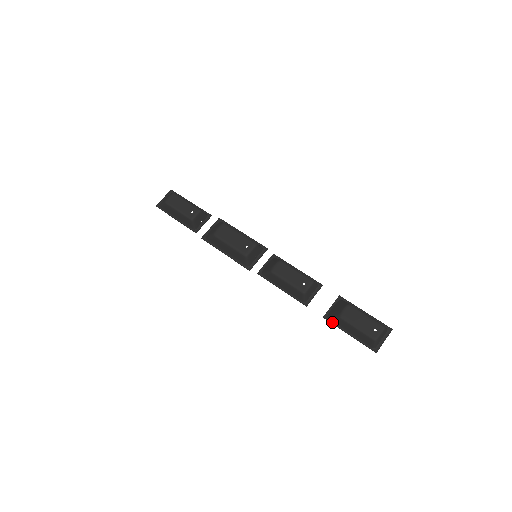
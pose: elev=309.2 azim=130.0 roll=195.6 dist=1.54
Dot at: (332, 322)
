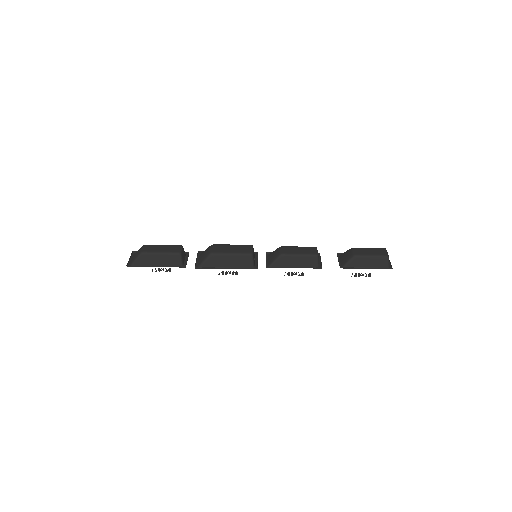
Dot at: (348, 268)
